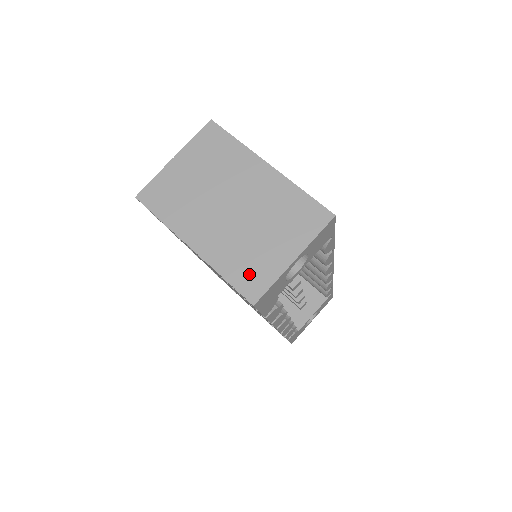
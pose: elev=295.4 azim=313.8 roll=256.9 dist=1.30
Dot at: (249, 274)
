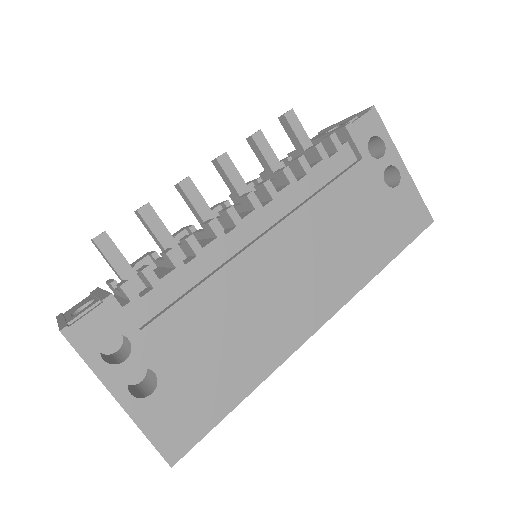
Dot at: occluded
